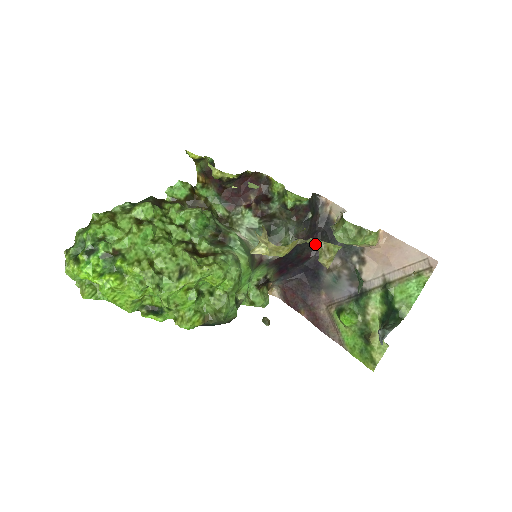
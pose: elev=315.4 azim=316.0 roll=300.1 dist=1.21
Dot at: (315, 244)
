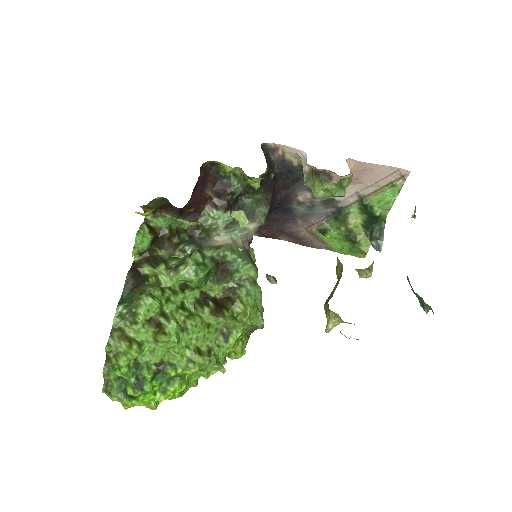
Dot at: occluded
